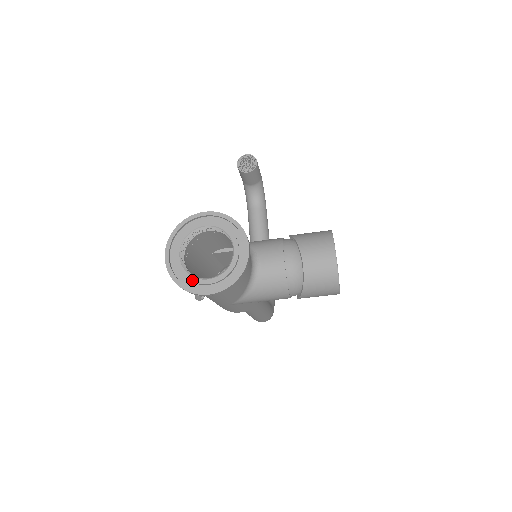
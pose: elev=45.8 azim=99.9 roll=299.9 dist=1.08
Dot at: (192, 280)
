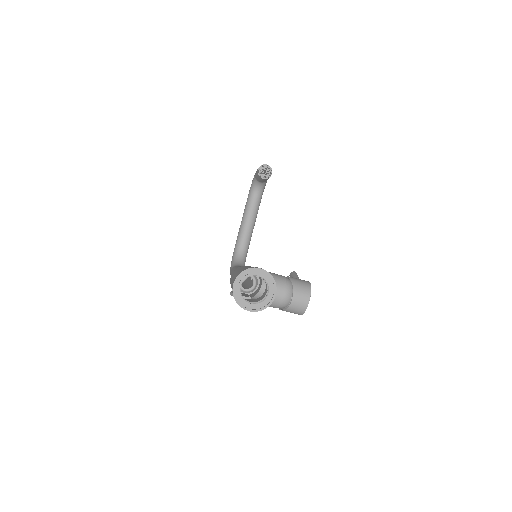
Dot at: (243, 301)
